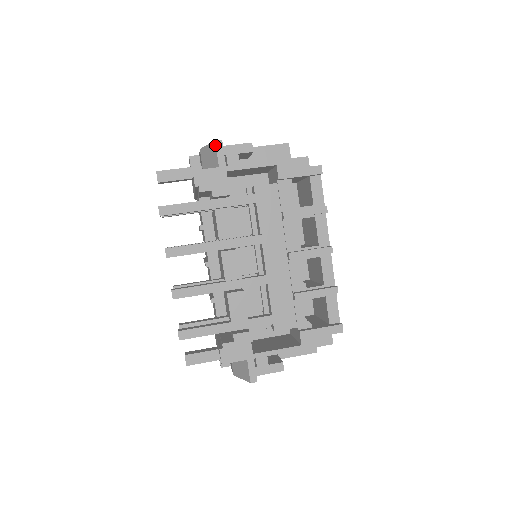
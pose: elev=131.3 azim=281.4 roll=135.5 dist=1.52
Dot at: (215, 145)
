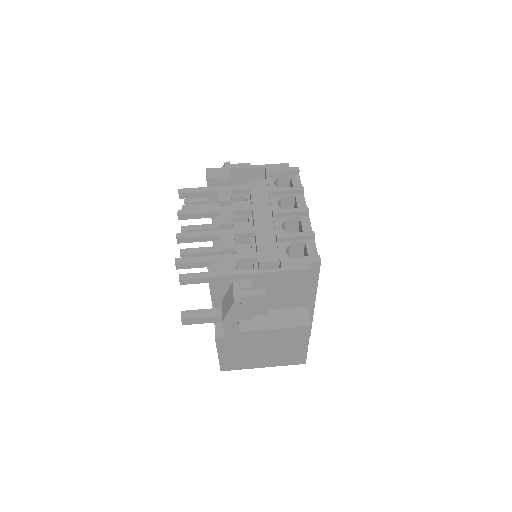
Dot at: (224, 164)
